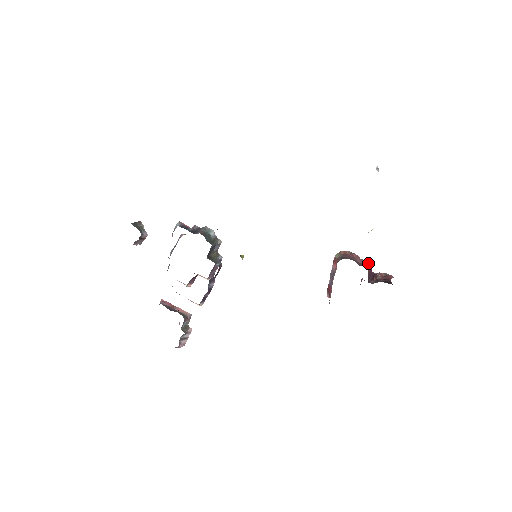
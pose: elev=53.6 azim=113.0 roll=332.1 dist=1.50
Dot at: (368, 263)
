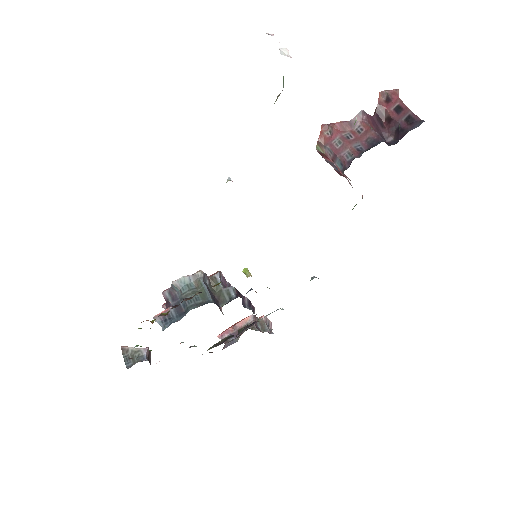
Dot at: (361, 118)
